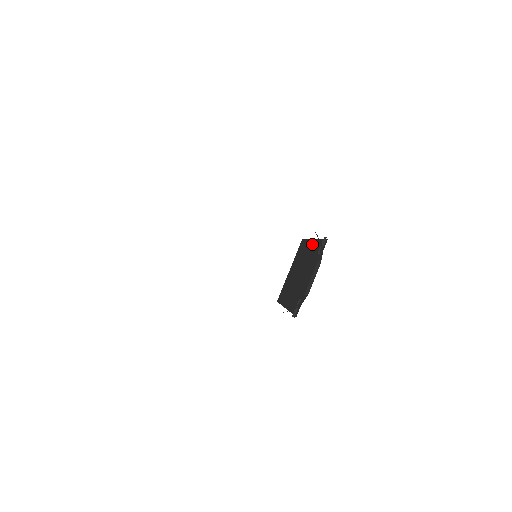
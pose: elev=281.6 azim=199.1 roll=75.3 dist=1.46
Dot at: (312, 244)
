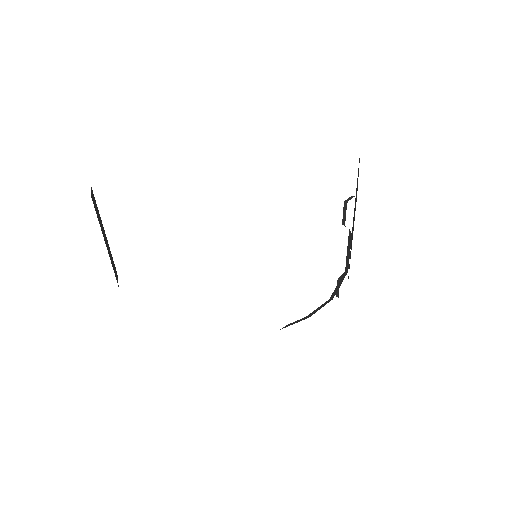
Dot at: occluded
